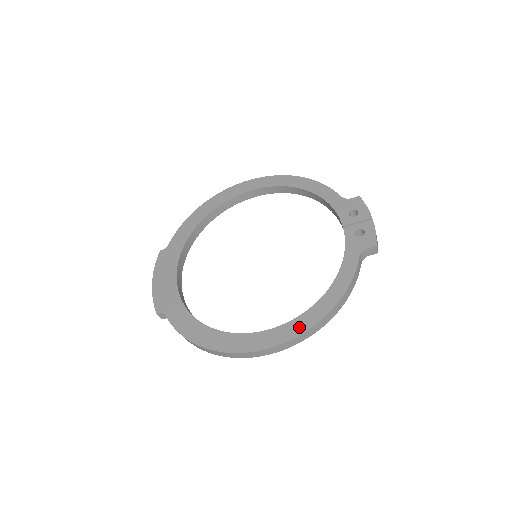
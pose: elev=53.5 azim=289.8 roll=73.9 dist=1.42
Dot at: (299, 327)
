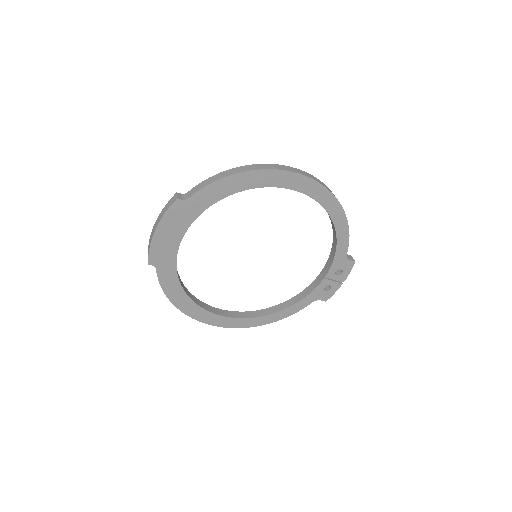
Dot at: (245, 324)
